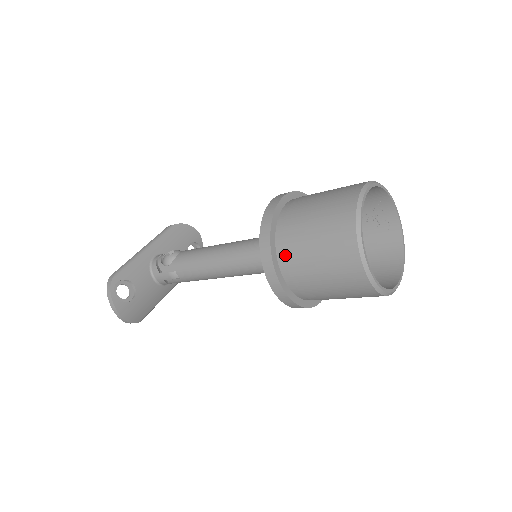
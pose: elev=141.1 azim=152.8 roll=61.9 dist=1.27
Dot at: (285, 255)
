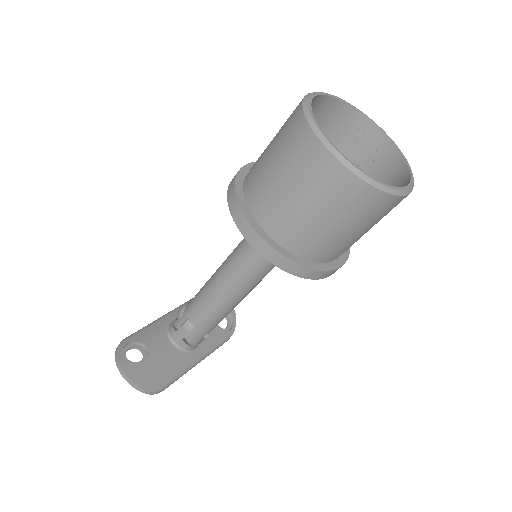
Dot at: (253, 197)
